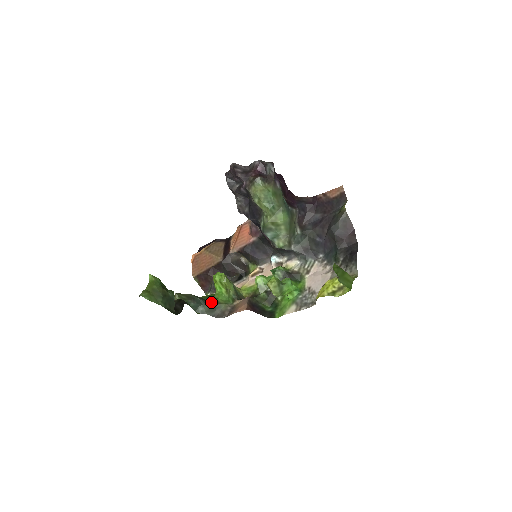
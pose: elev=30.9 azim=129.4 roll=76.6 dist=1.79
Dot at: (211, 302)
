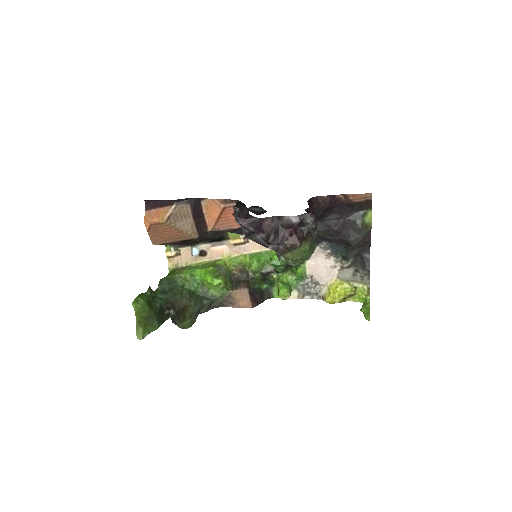
Dot at: (206, 299)
